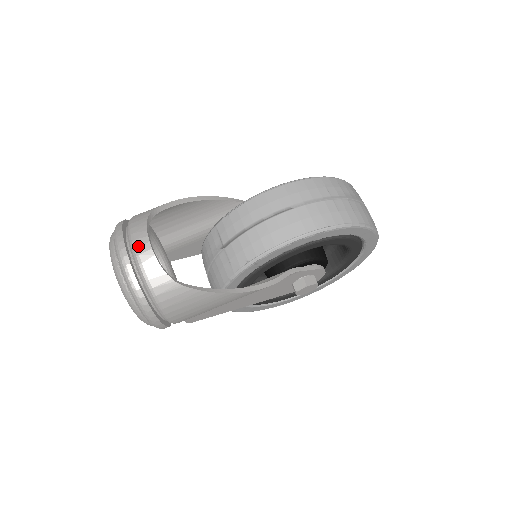
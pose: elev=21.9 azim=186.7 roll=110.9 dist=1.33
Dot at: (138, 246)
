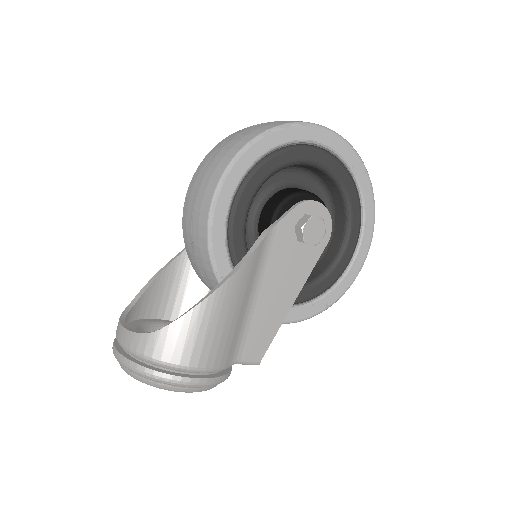
Dot at: (118, 336)
